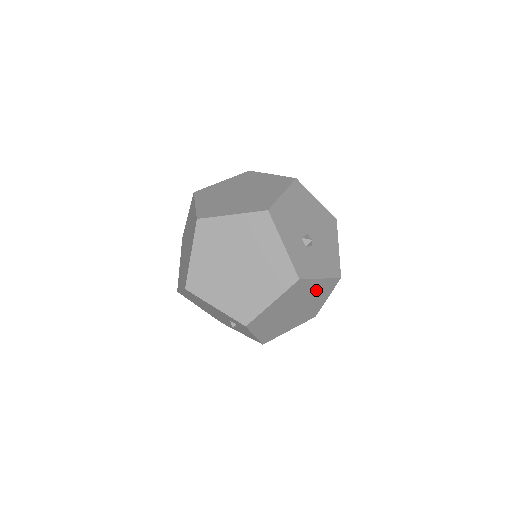
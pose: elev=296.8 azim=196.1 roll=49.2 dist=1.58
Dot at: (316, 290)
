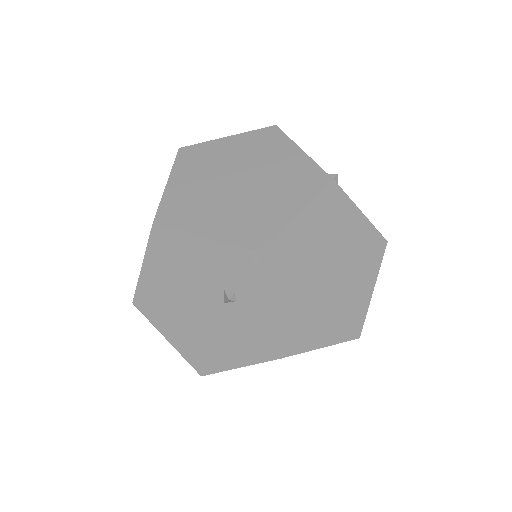
Dot at: (357, 244)
